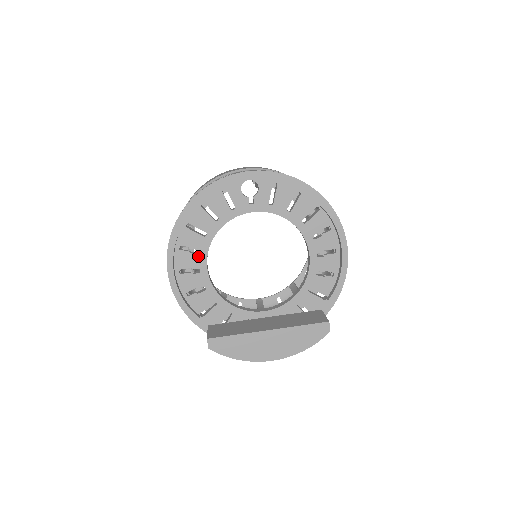
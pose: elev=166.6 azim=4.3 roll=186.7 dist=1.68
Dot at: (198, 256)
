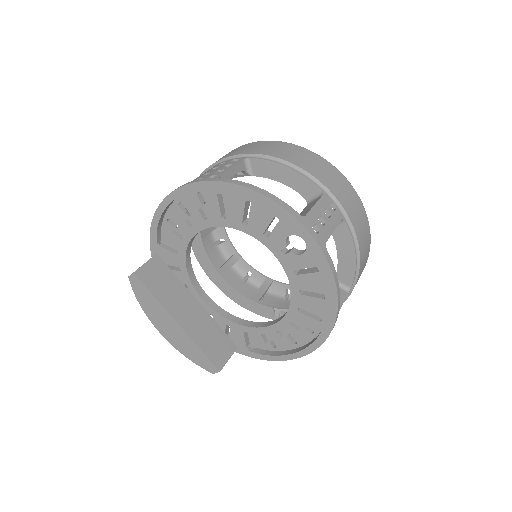
Dot at: (202, 219)
